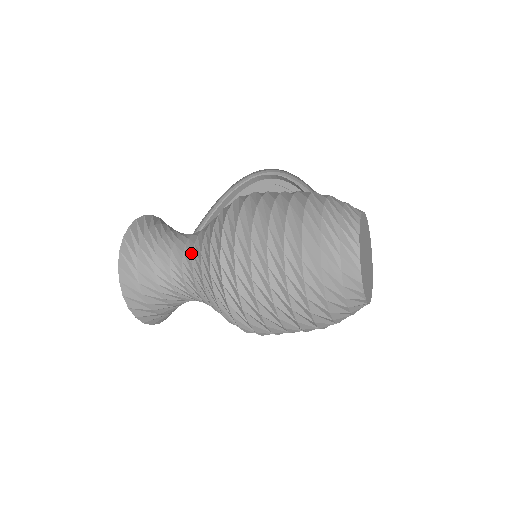
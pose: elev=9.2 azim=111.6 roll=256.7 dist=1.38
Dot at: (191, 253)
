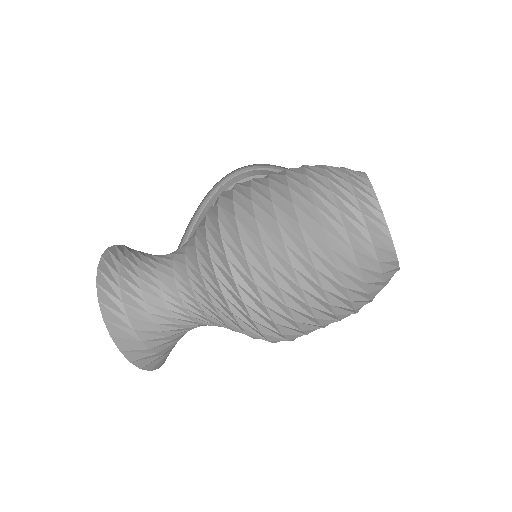
Dot at: (183, 265)
